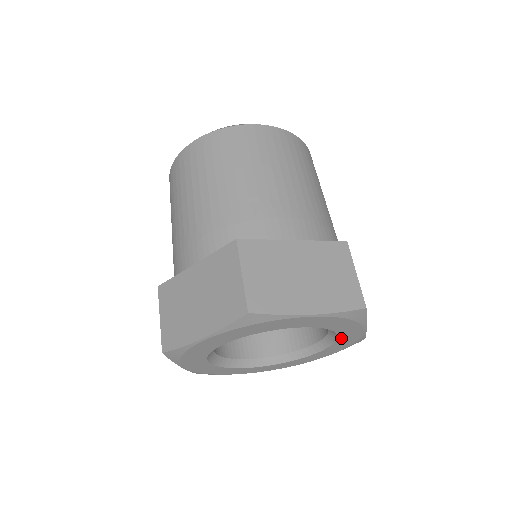
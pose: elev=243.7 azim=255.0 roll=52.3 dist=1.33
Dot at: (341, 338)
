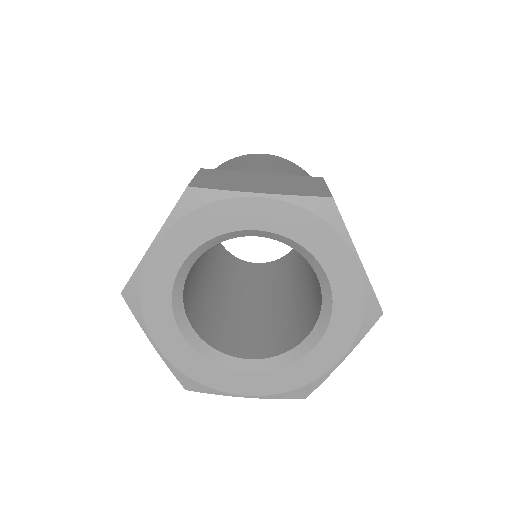
Dot at: (335, 285)
